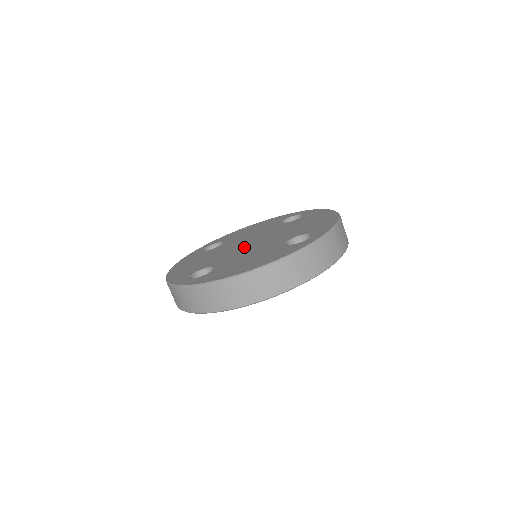
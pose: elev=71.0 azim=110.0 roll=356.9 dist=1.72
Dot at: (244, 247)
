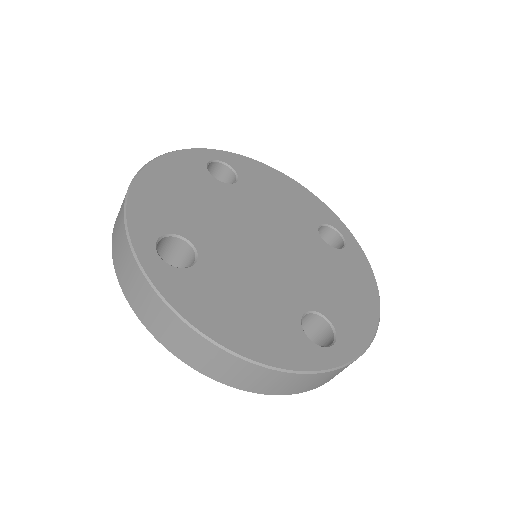
Dot at: (255, 244)
